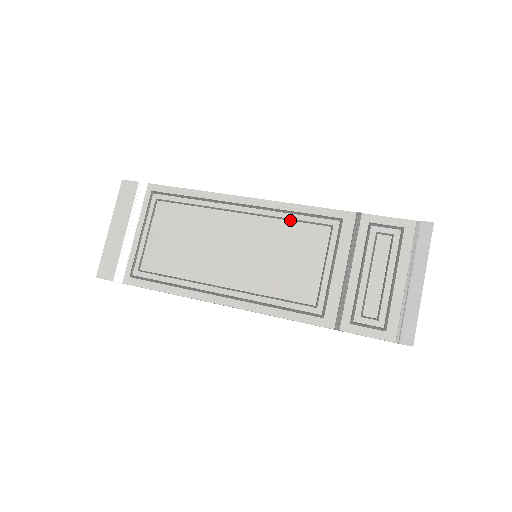
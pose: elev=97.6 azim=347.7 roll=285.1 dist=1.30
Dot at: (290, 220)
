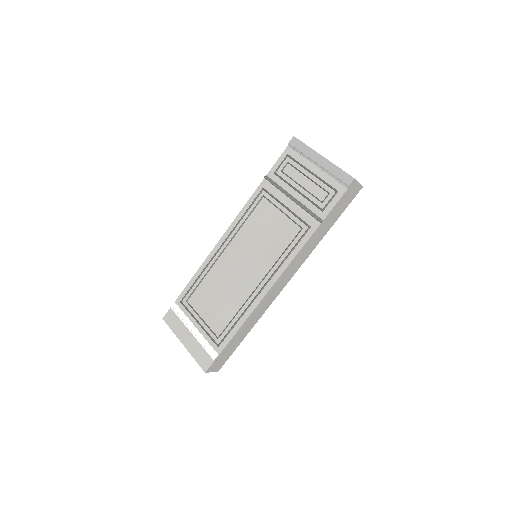
Dot at: (246, 220)
